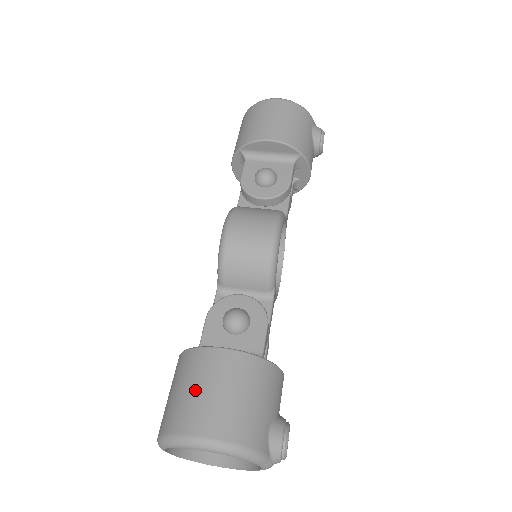
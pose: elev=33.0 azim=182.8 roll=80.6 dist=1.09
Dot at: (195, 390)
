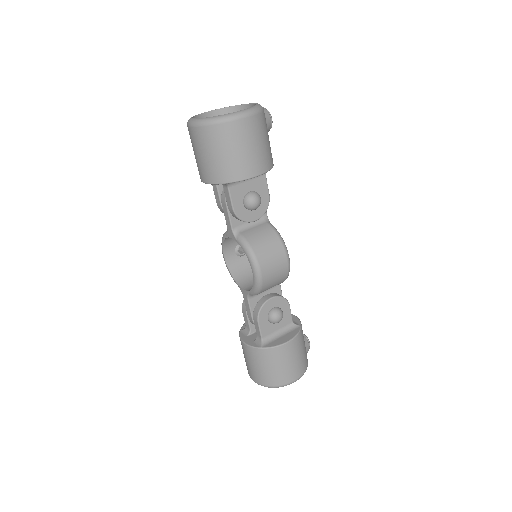
Dot at: (282, 367)
